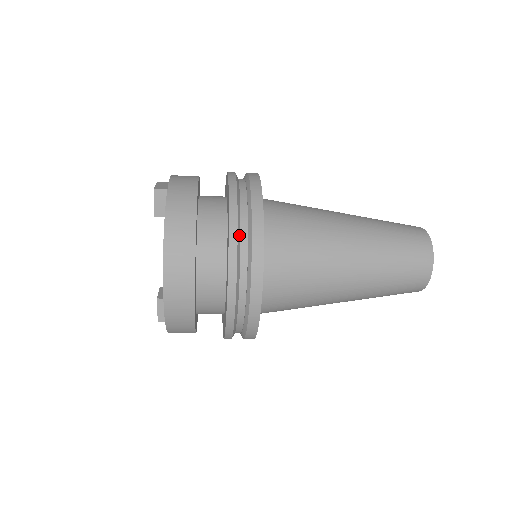
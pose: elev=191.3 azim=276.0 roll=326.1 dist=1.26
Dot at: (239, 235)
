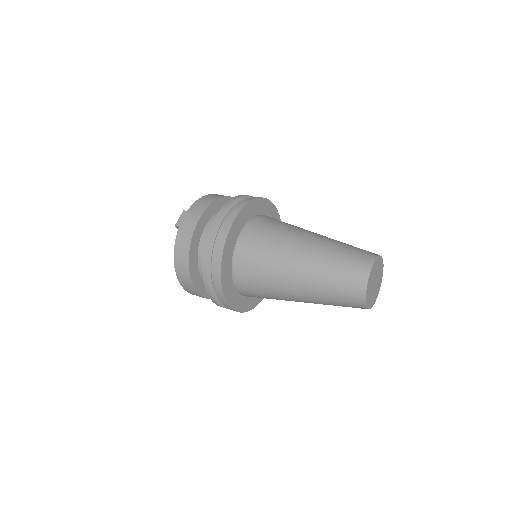
Dot at: (210, 277)
